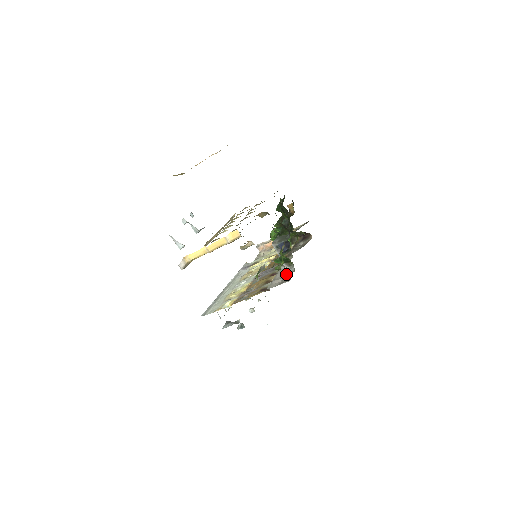
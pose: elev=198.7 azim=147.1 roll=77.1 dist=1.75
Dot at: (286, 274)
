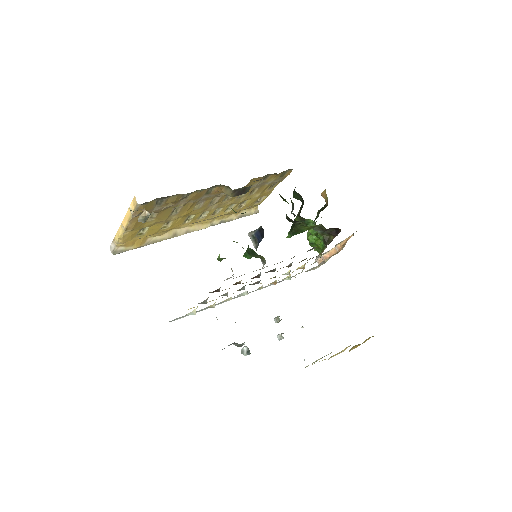
Dot at: occluded
